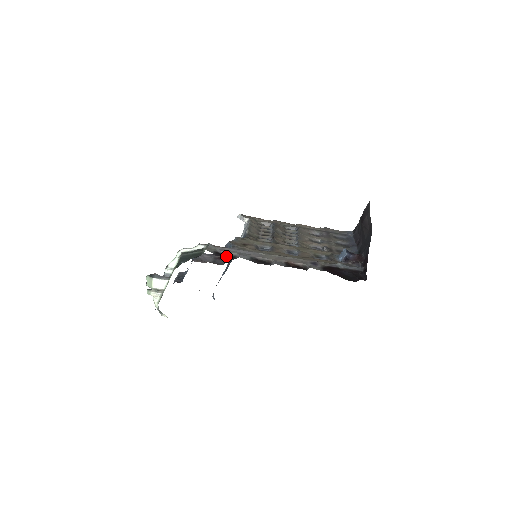
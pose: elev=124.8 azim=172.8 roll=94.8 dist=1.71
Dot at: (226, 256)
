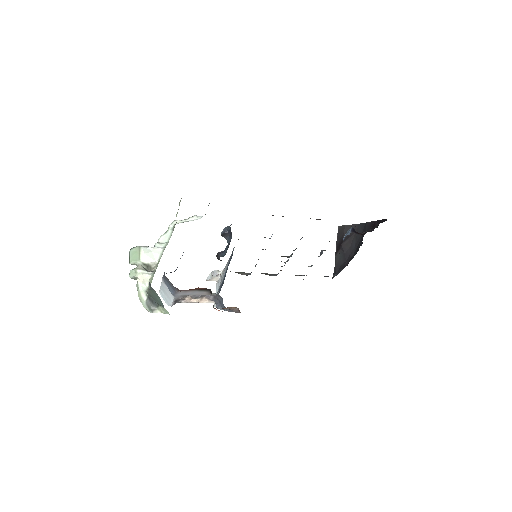
Dot at: occluded
